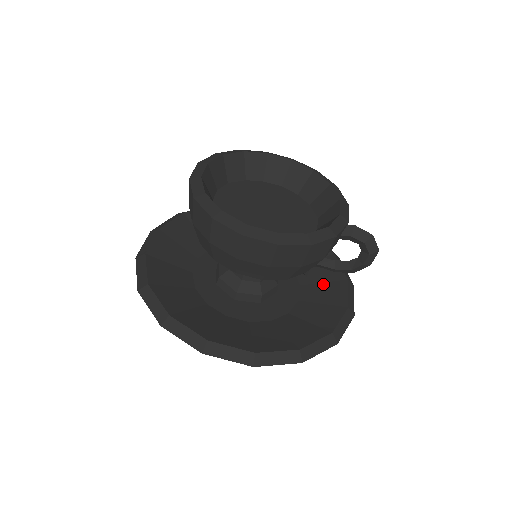
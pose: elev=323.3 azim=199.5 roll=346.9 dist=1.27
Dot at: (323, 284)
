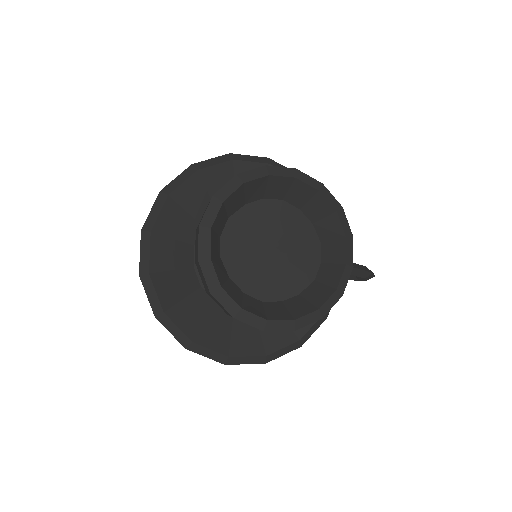
Dot at: occluded
